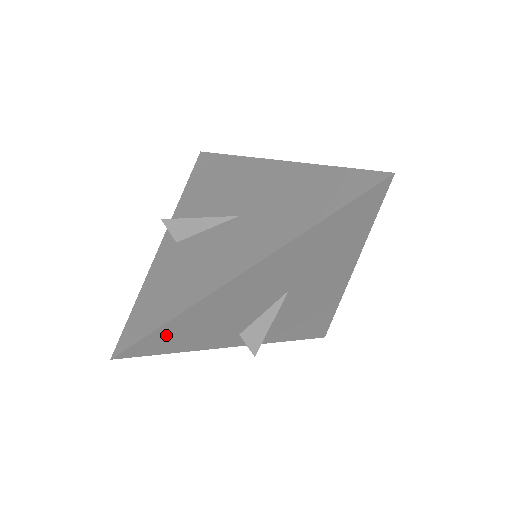
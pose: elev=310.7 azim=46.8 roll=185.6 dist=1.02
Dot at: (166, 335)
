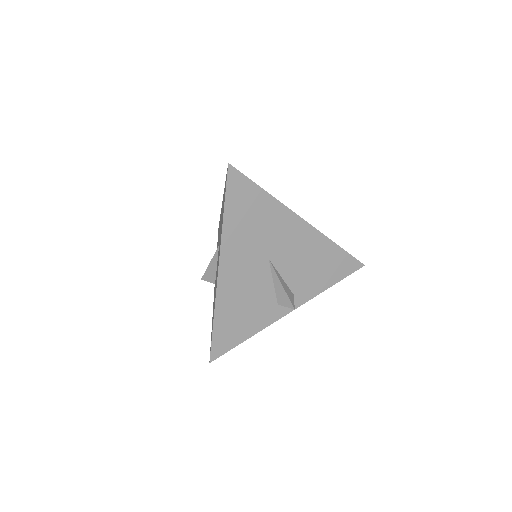
Dot at: (224, 331)
